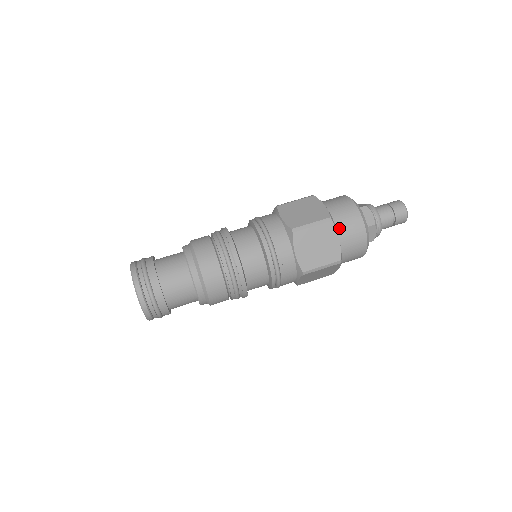
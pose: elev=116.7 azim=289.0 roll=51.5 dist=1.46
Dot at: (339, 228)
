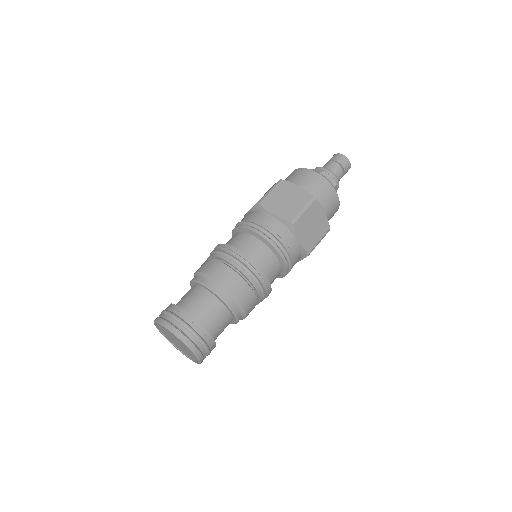
Dot at: (294, 183)
